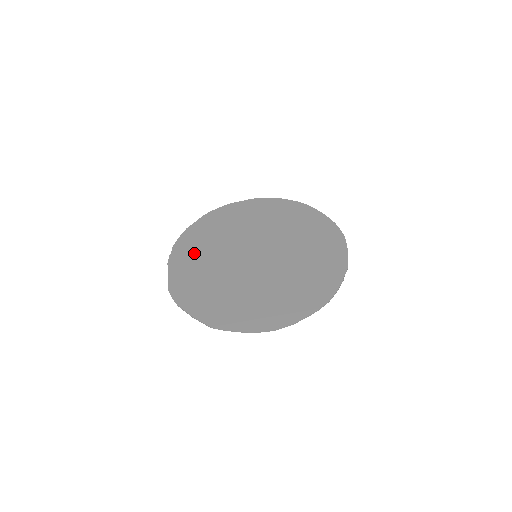
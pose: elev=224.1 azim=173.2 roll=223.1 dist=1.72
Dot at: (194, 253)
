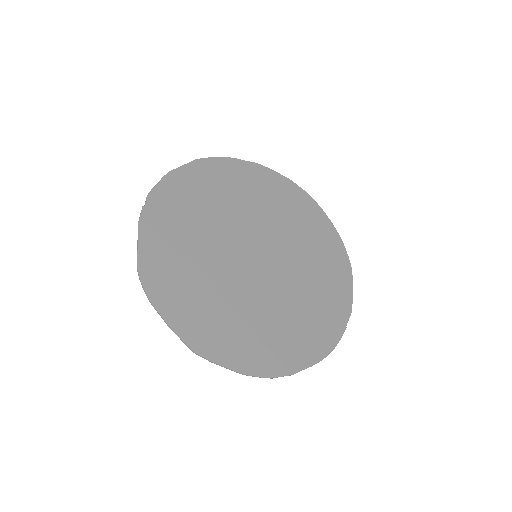
Dot at: (178, 219)
